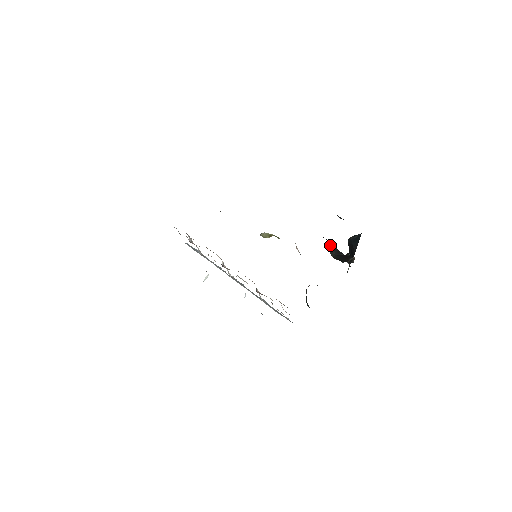
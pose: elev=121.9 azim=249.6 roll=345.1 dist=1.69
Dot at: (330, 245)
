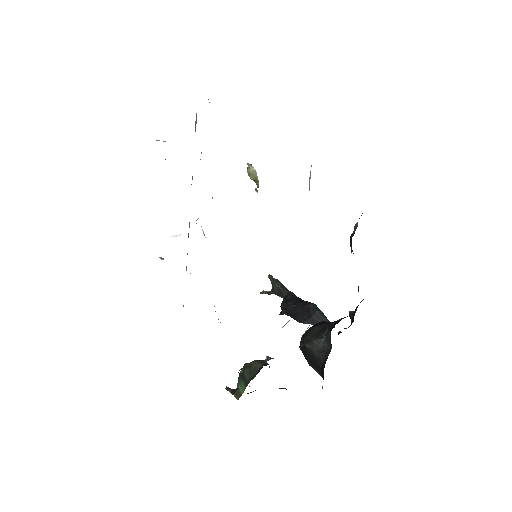
Dot at: (323, 342)
